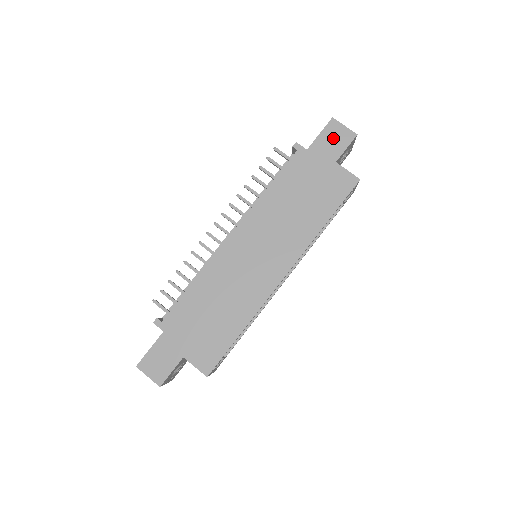
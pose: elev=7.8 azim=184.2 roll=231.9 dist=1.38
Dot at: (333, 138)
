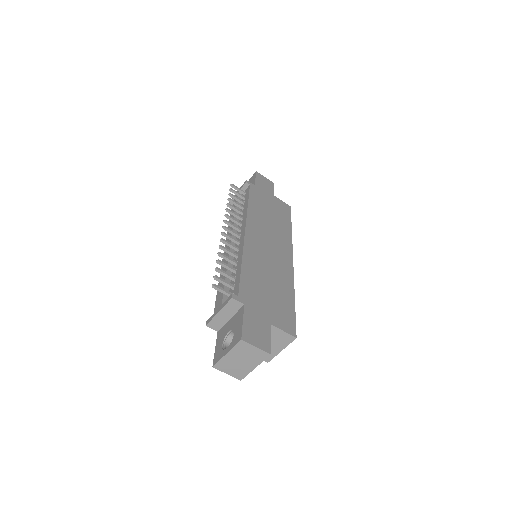
Dot at: (264, 182)
